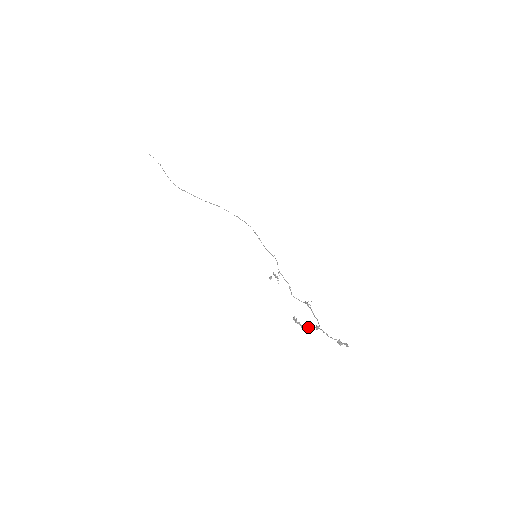
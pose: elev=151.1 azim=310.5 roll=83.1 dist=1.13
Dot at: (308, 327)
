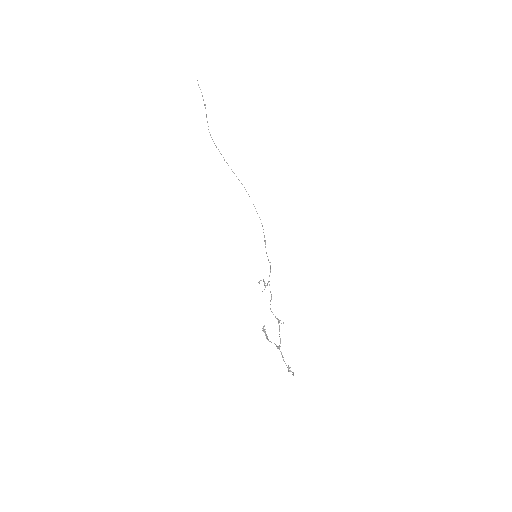
Dot at: (271, 342)
